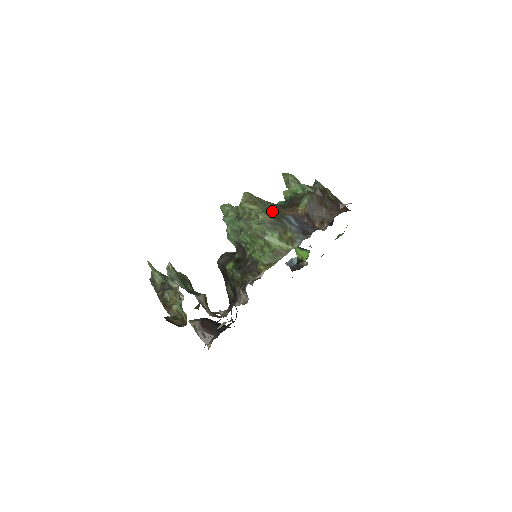
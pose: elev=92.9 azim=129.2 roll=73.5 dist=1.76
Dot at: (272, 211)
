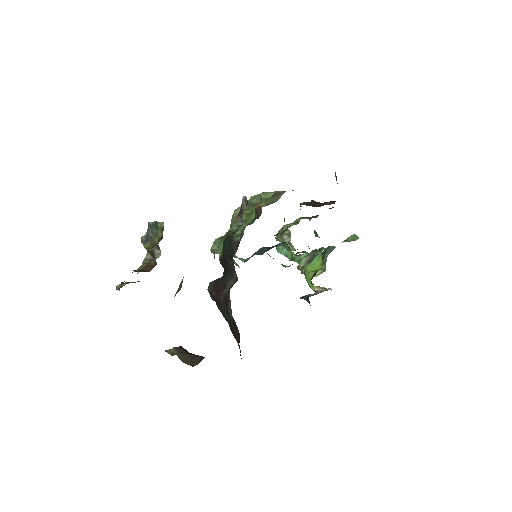
Dot at: occluded
